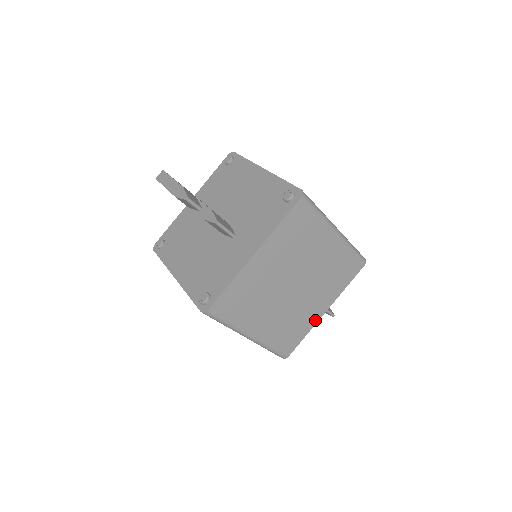
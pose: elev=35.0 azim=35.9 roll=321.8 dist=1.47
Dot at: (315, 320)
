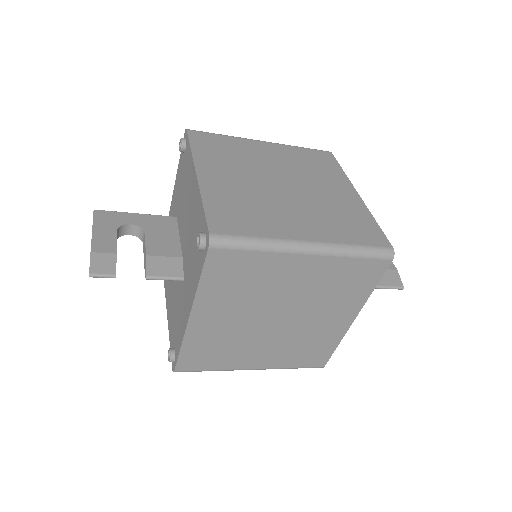
Dot at: (342, 331)
